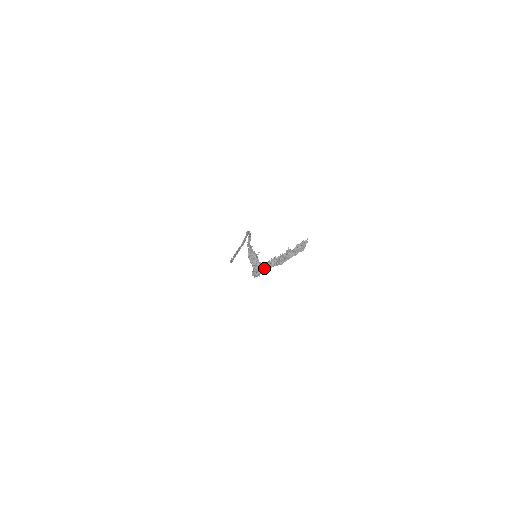
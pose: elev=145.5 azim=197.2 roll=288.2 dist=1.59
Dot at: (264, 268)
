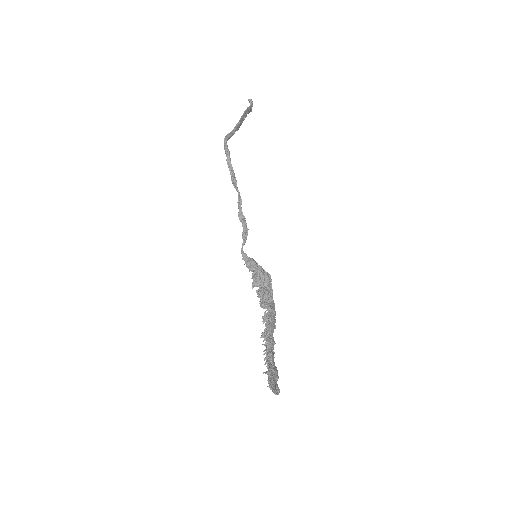
Dot at: occluded
